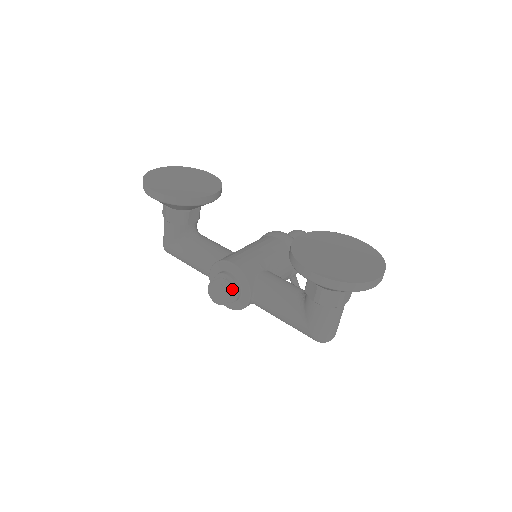
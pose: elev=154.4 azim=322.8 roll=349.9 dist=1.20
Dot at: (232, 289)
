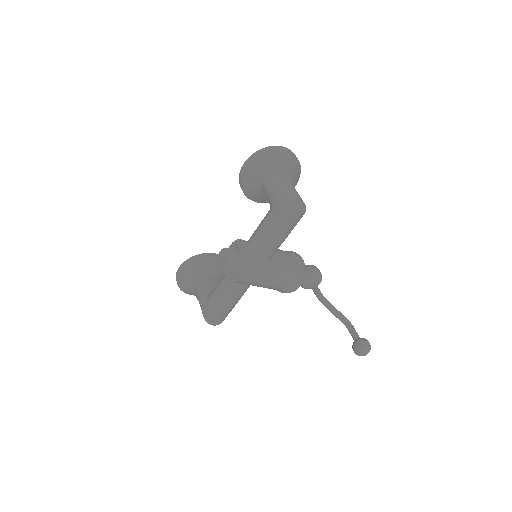
Dot at: (232, 250)
